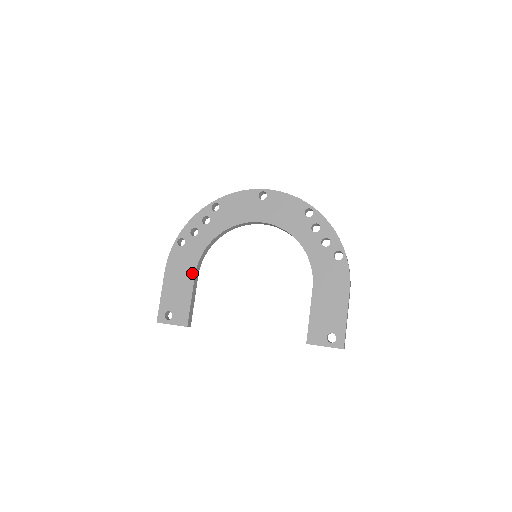
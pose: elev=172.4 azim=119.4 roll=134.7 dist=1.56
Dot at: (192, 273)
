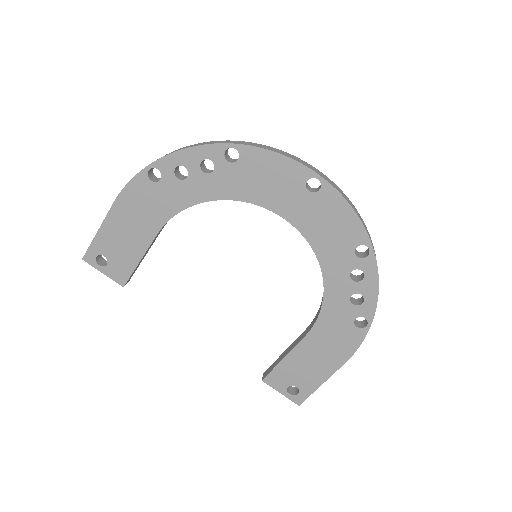
Dot at: (155, 228)
